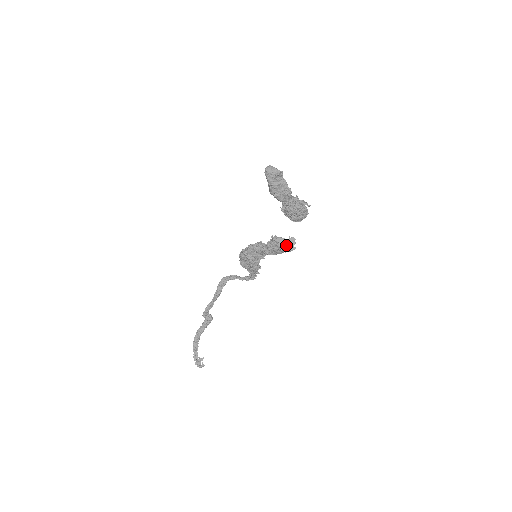
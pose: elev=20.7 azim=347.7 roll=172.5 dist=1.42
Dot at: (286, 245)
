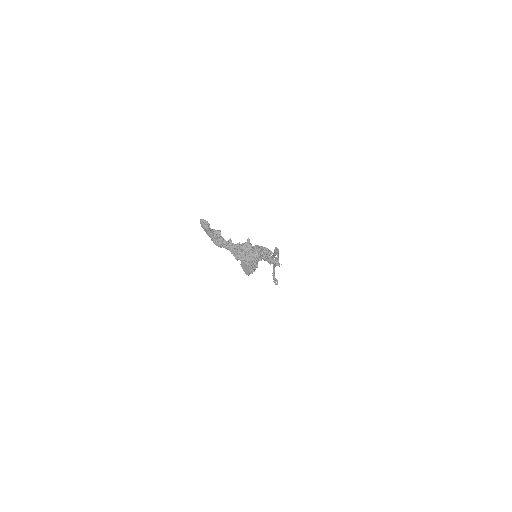
Dot at: (244, 268)
